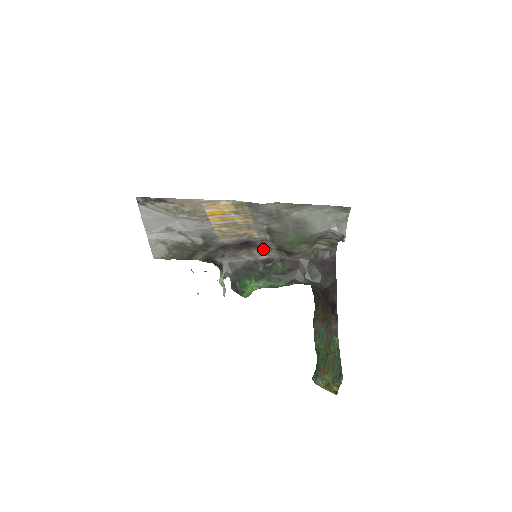
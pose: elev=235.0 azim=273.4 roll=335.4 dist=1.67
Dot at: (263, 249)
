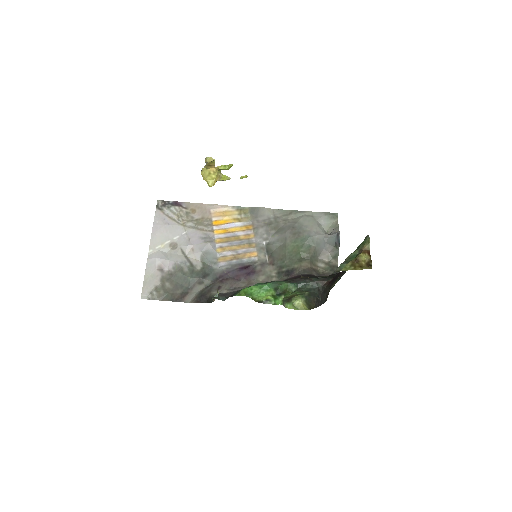
Dot at: (263, 278)
